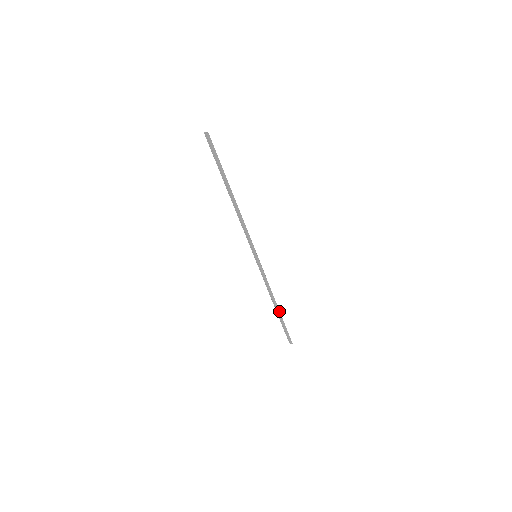
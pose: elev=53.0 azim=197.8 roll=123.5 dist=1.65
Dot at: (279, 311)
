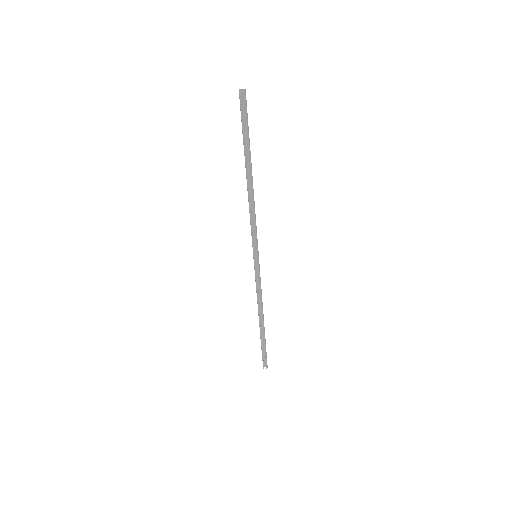
Dot at: occluded
